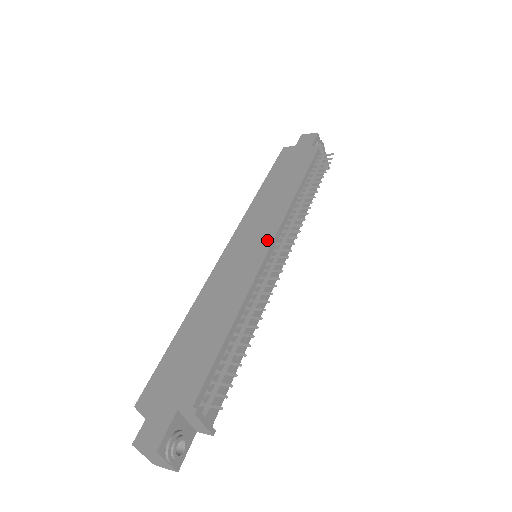
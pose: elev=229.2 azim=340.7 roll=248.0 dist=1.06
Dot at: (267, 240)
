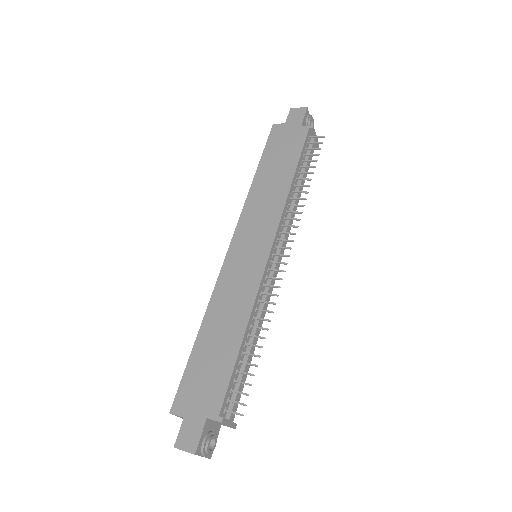
Dot at: (266, 245)
